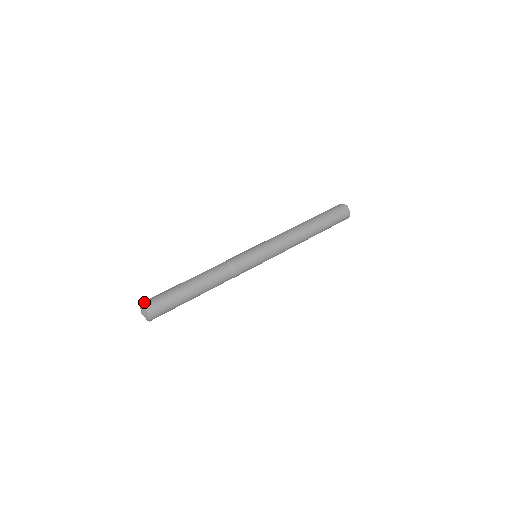
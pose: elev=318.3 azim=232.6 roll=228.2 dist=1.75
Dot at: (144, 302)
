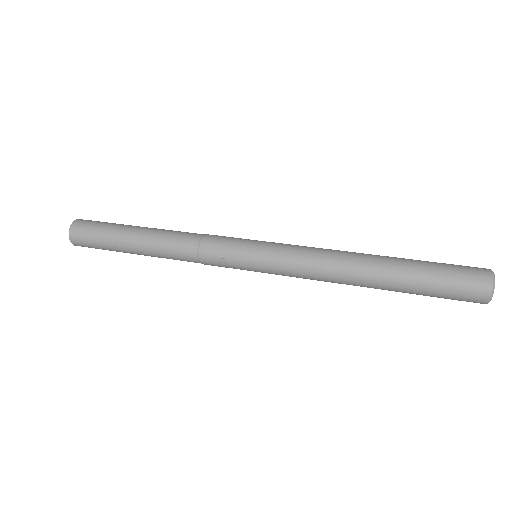
Dot at: occluded
